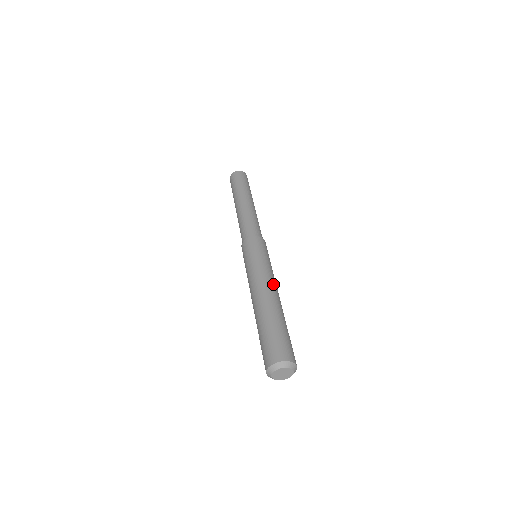
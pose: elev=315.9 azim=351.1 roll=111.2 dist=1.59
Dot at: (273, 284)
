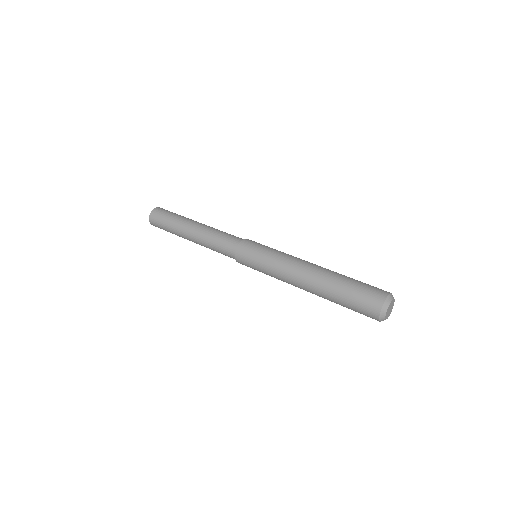
Dot at: occluded
